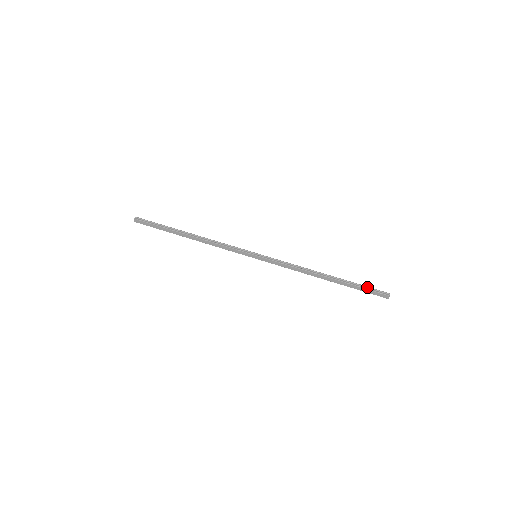
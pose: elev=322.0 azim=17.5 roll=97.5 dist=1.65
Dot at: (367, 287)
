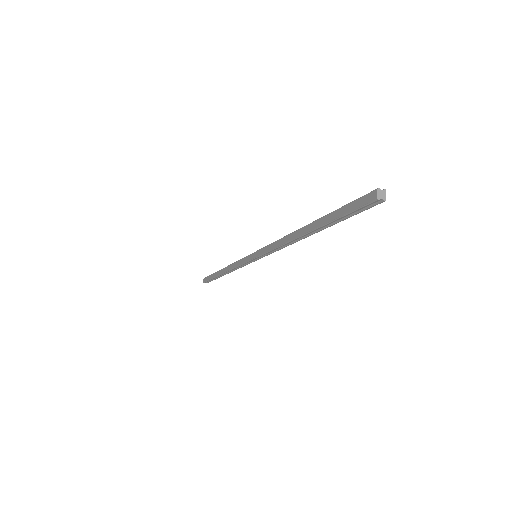
Dot at: occluded
